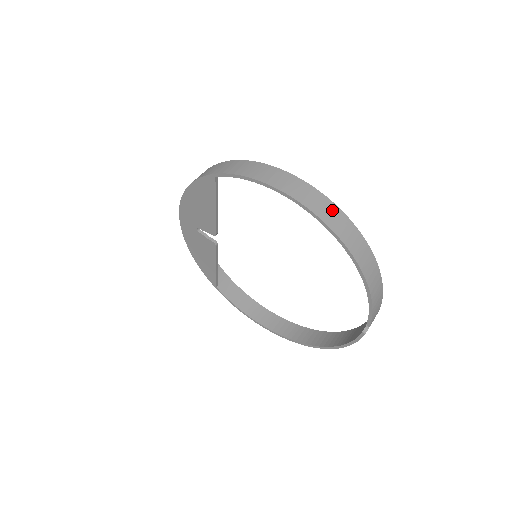
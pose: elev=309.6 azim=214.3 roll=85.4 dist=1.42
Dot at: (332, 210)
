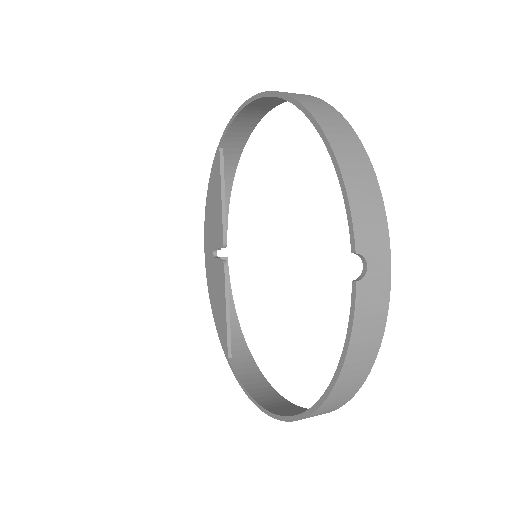
Dot at: (301, 94)
